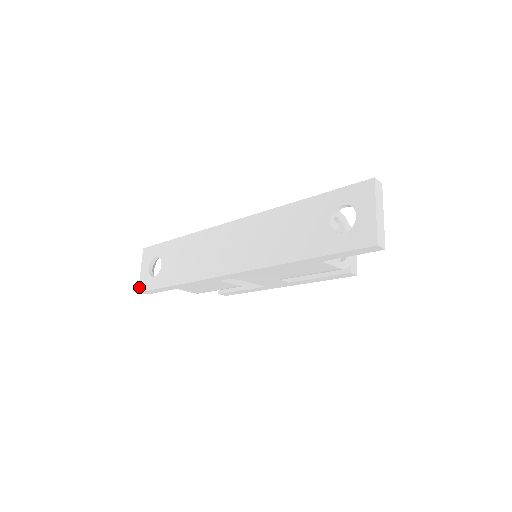
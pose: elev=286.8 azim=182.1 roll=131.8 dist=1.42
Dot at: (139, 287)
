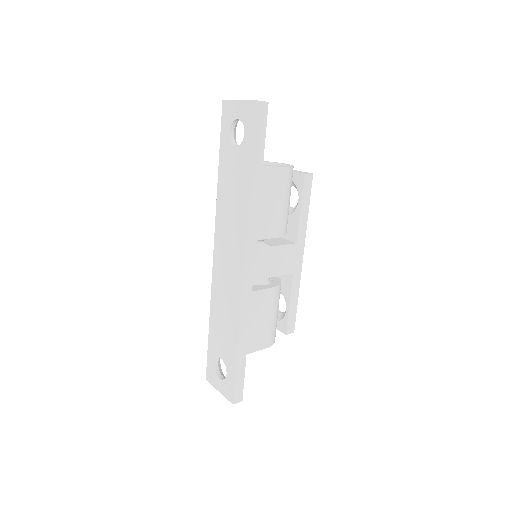
Dot at: (229, 400)
